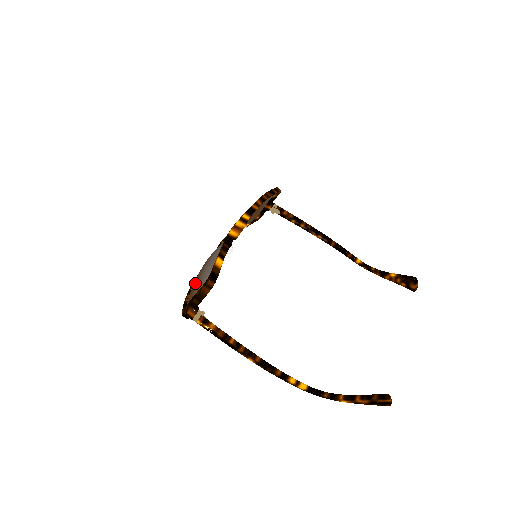
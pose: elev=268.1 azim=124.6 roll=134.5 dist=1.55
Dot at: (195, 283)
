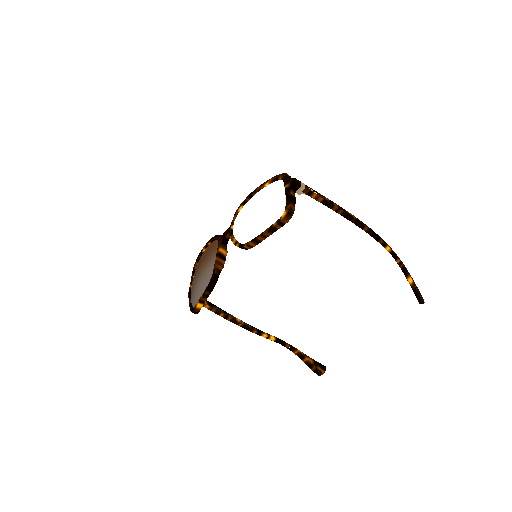
Dot at: (193, 280)
